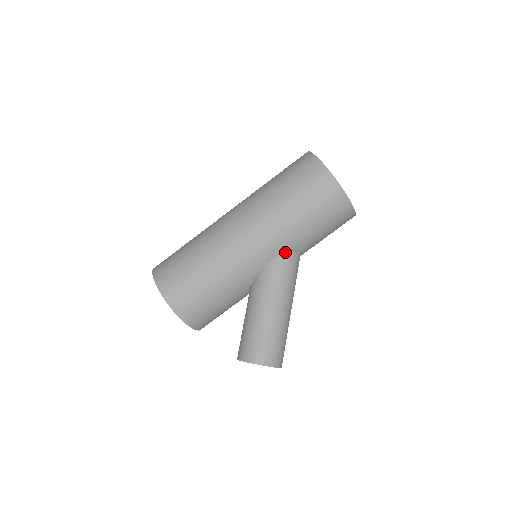
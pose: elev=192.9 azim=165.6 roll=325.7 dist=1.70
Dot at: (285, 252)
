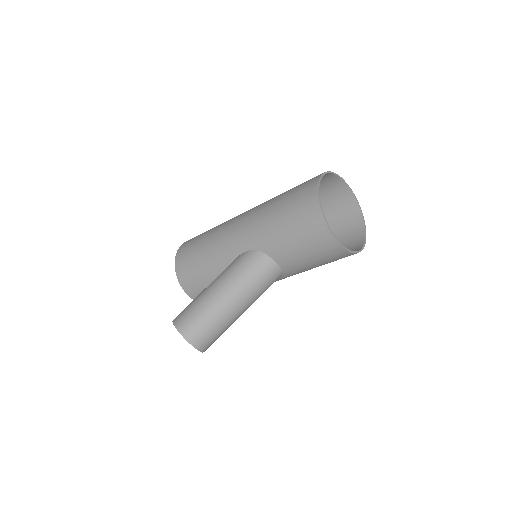
Dot at: (258, 249)
